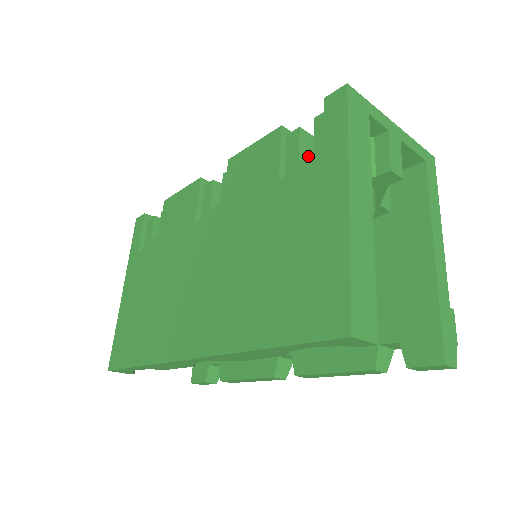
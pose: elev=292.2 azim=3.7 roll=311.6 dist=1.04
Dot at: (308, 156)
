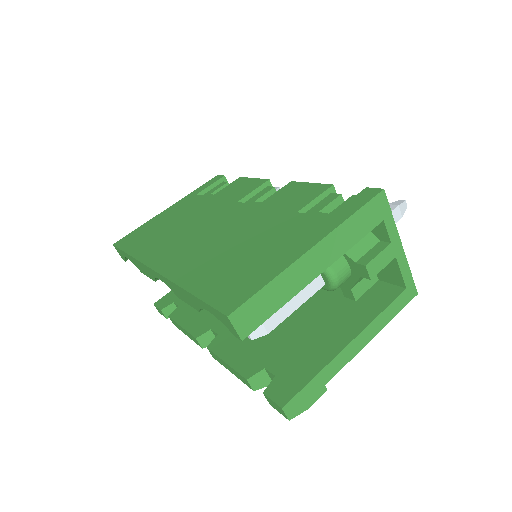
Dot at: (325, 213)
